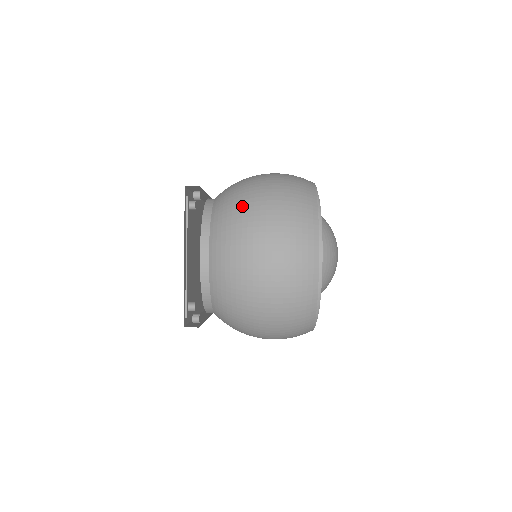
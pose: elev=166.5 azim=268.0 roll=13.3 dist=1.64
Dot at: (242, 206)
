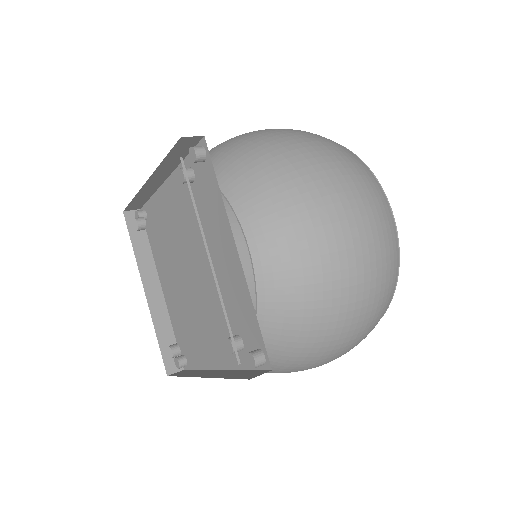
Dot at: (275, 159)
